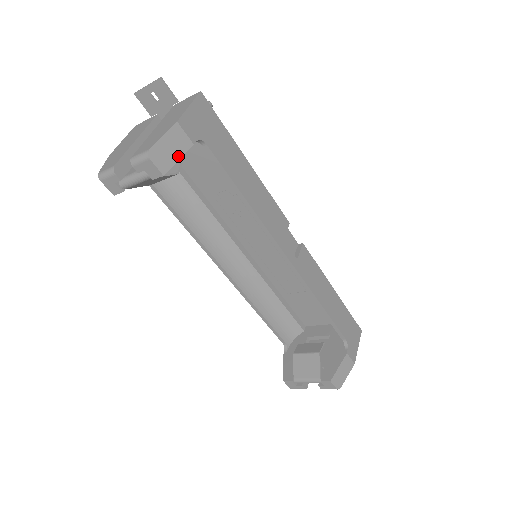
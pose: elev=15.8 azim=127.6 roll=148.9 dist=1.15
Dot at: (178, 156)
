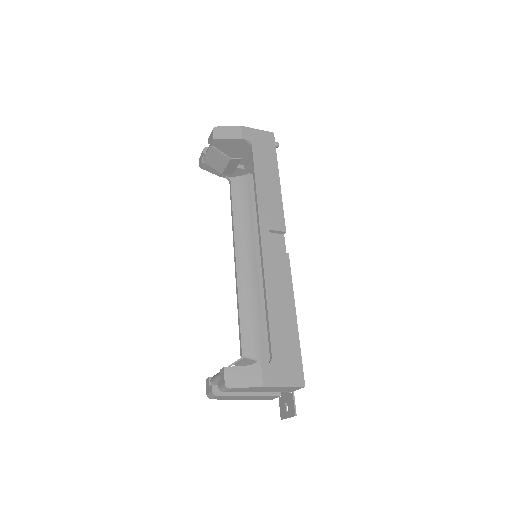
Dot at: (229, 138)
